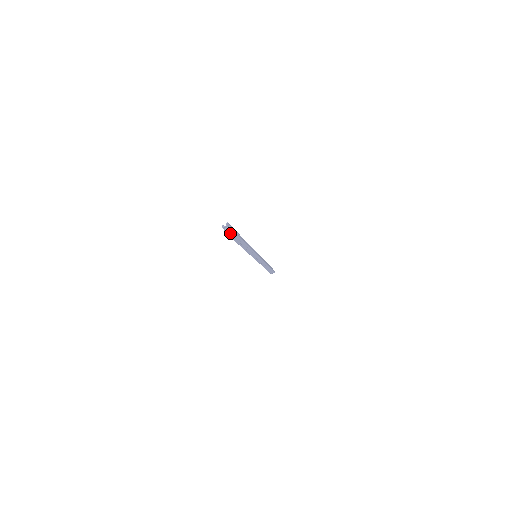
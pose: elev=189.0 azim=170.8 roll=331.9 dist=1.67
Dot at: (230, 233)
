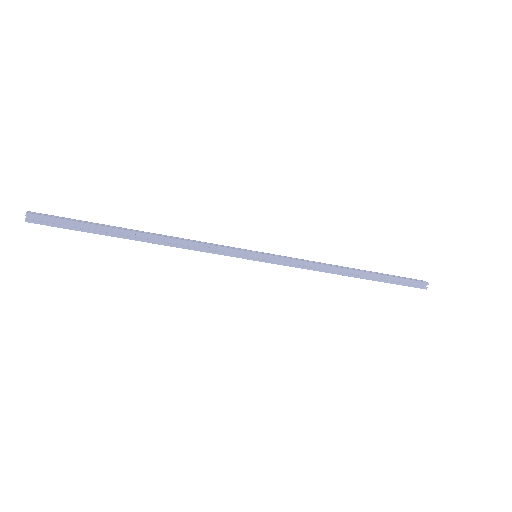
Dot at: (57, 224)
